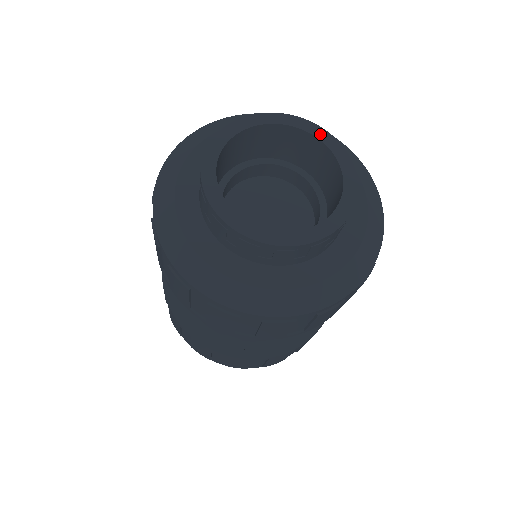
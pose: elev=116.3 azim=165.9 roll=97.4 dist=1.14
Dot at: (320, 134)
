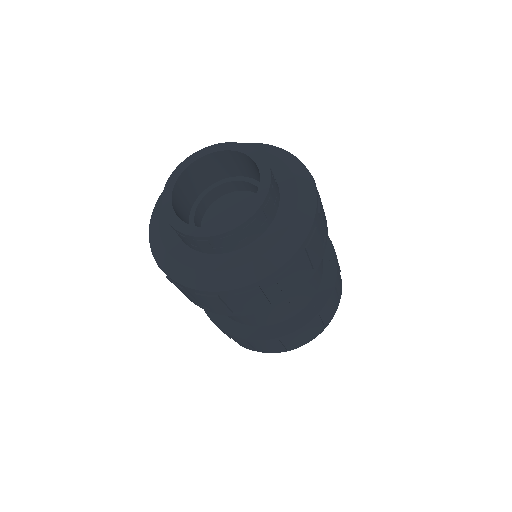
Dot at: (264, 172)
